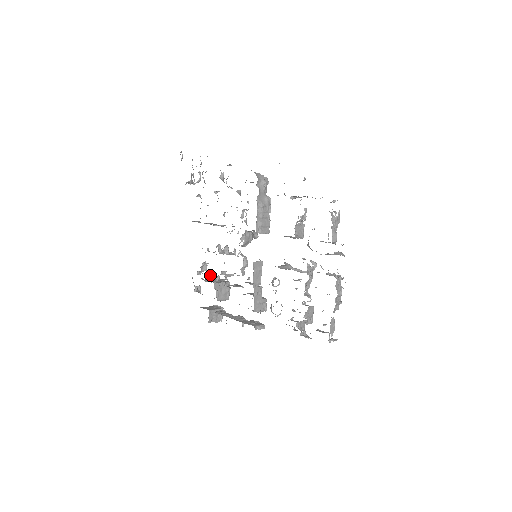
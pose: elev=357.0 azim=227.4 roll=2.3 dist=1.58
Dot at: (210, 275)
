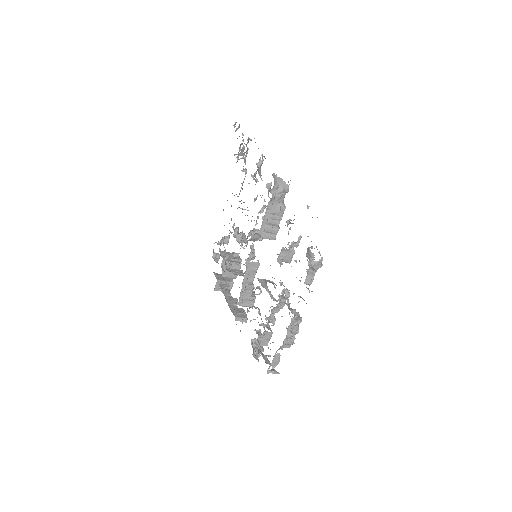
Dot at: (224, 251)
